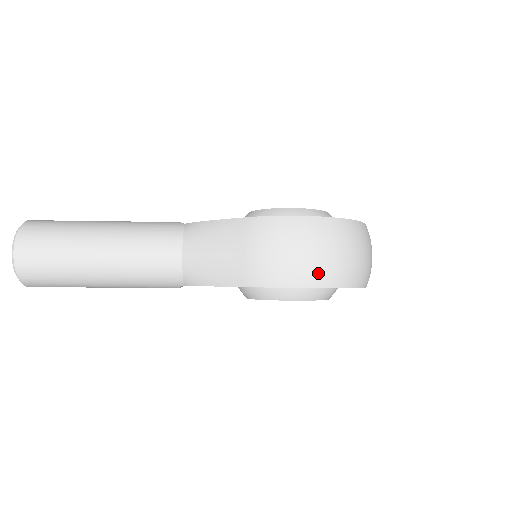
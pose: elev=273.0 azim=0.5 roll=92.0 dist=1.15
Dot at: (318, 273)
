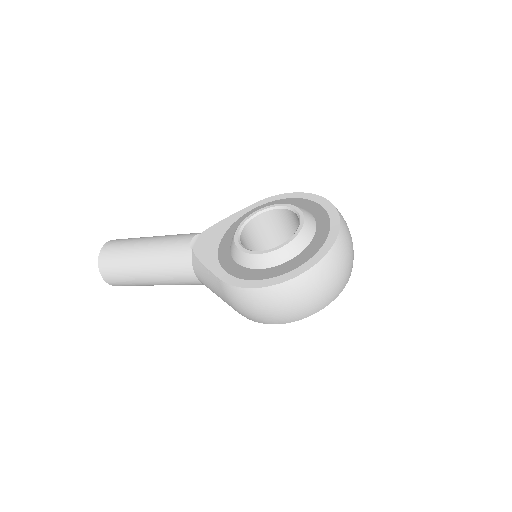
Dot at: (282, 319)
